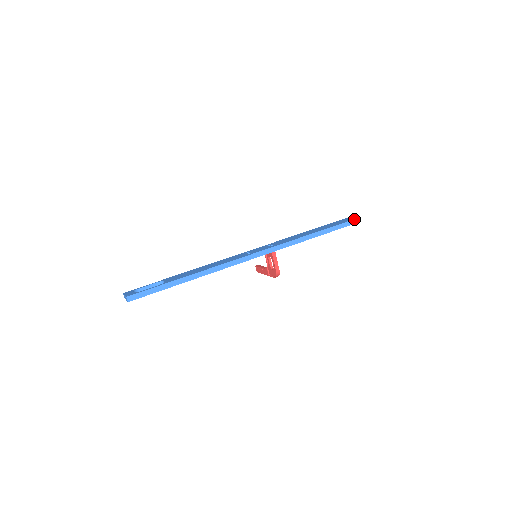
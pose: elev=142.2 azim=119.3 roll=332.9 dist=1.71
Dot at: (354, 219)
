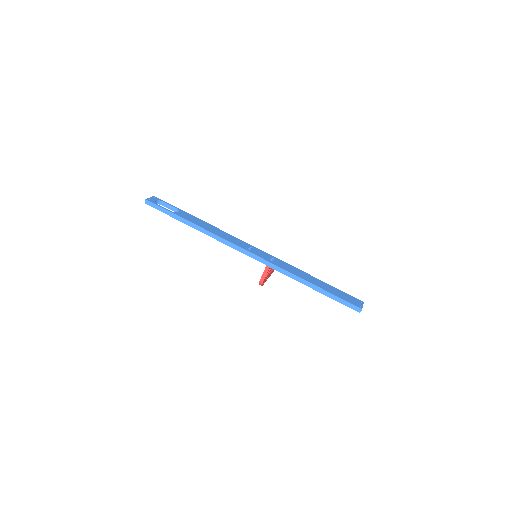
Dot at: (361, 308)
